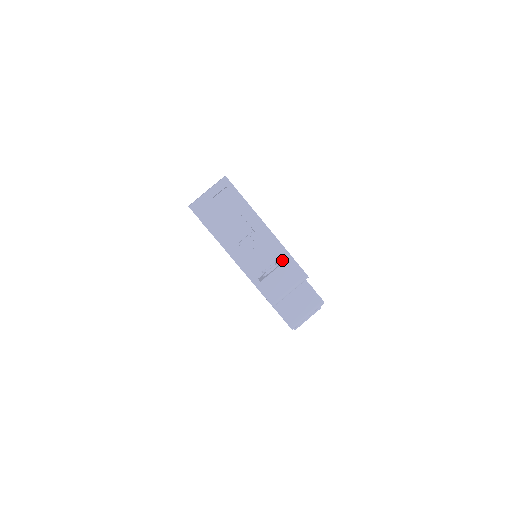
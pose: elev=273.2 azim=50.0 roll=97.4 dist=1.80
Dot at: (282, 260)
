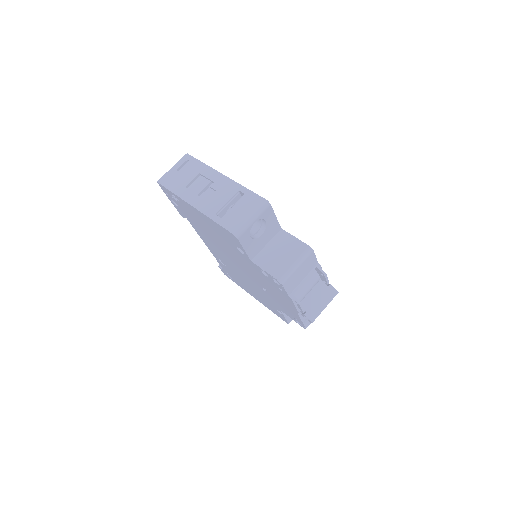
Dot at: occluded
